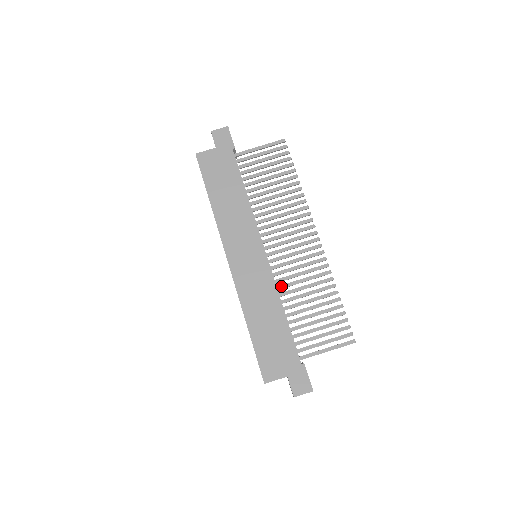
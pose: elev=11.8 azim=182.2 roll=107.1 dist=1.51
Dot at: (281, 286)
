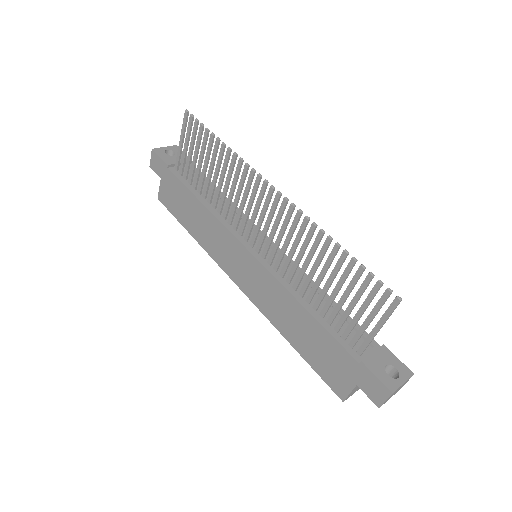
Dot at: (288, 277)
